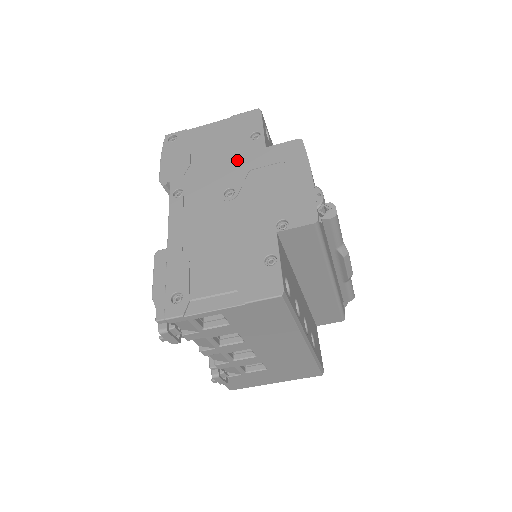
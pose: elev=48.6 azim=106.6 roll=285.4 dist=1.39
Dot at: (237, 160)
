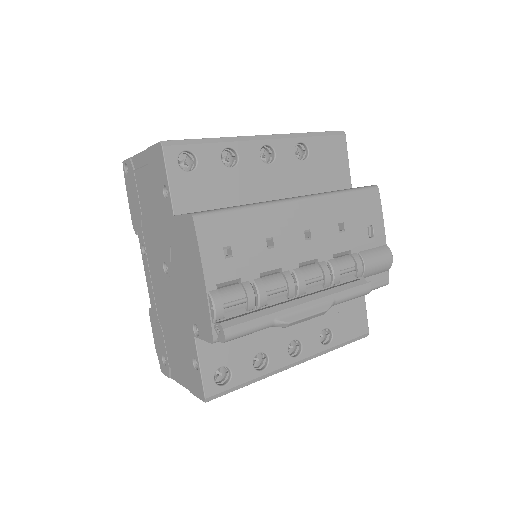
Dot at: (162, 225)
